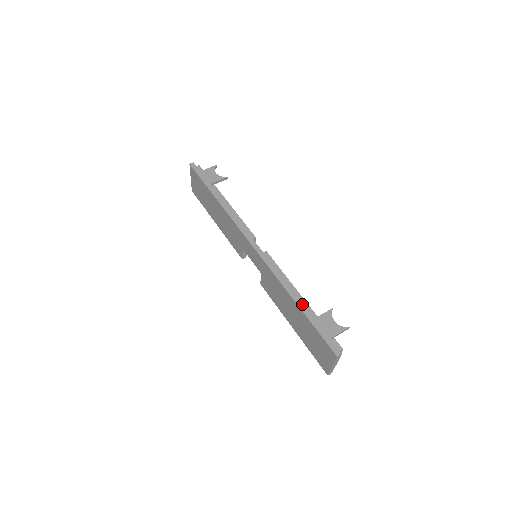
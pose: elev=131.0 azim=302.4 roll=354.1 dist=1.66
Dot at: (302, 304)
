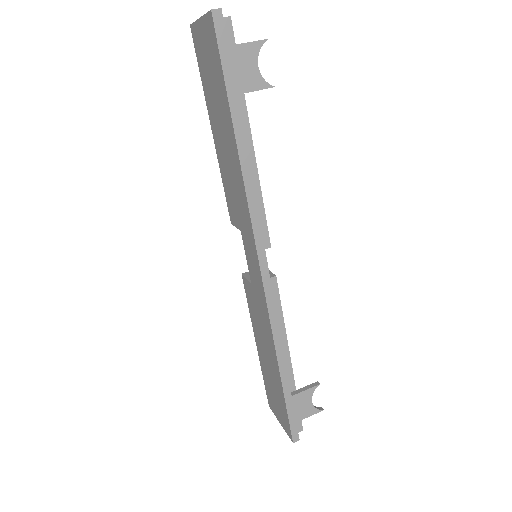
Dot at: (286, 375)
